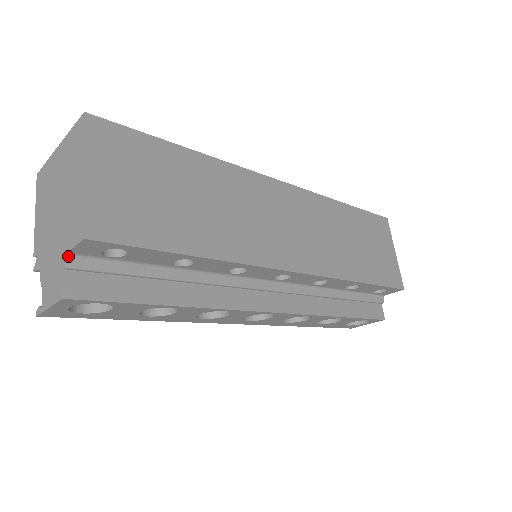
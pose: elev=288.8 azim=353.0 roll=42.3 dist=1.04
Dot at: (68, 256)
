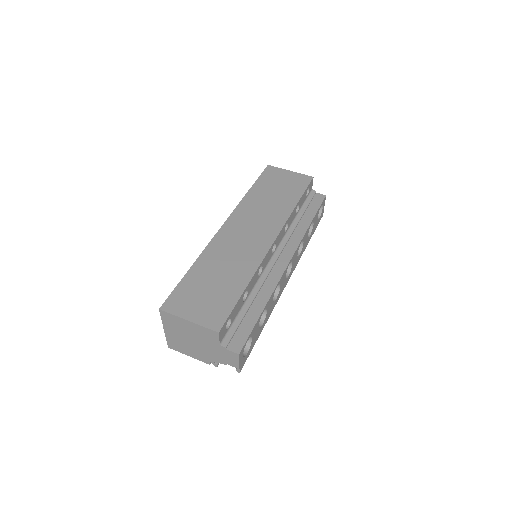
Dot at: (221, 344)
